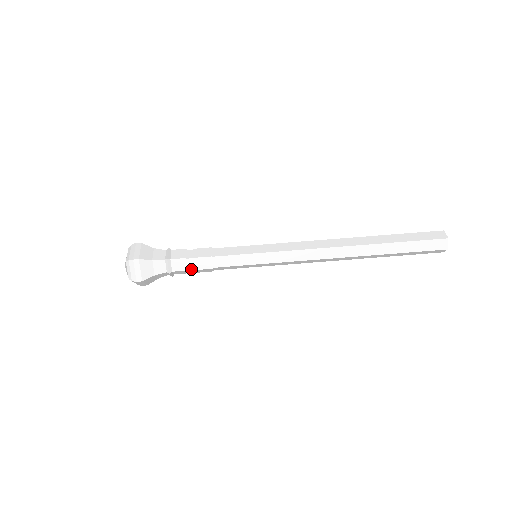
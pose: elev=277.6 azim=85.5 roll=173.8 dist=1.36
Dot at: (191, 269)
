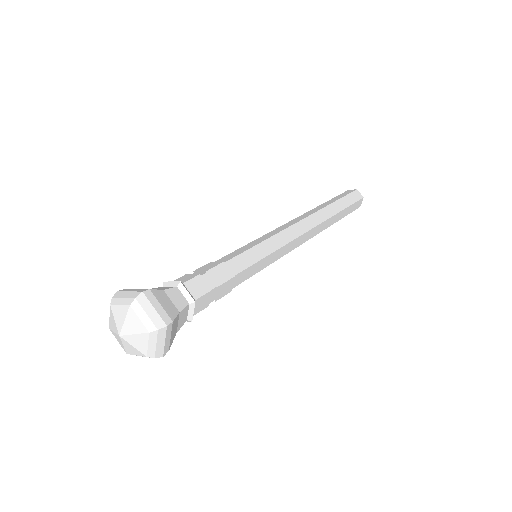
Dot at: (202, 275)
